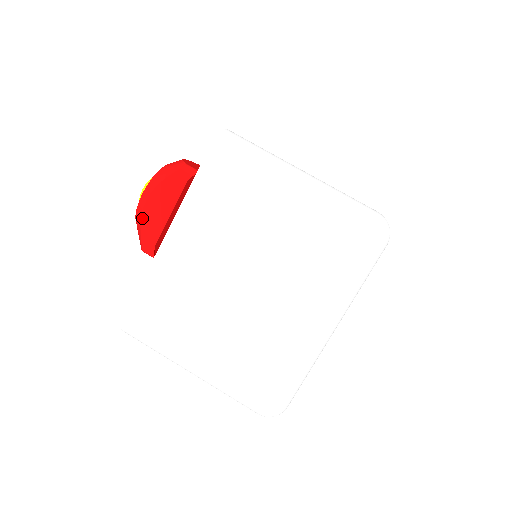
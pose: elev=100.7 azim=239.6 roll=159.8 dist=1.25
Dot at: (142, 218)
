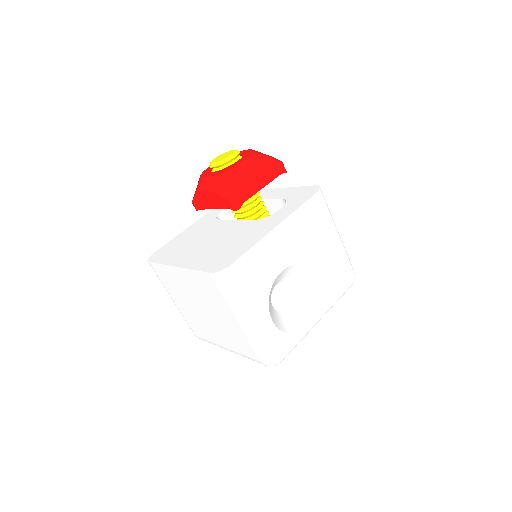
Dot at: (197, 193)
